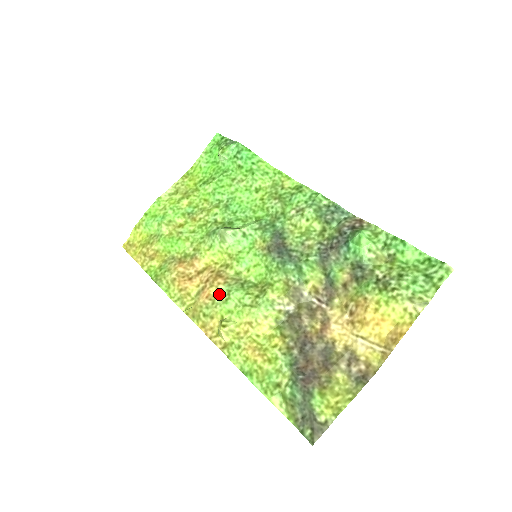
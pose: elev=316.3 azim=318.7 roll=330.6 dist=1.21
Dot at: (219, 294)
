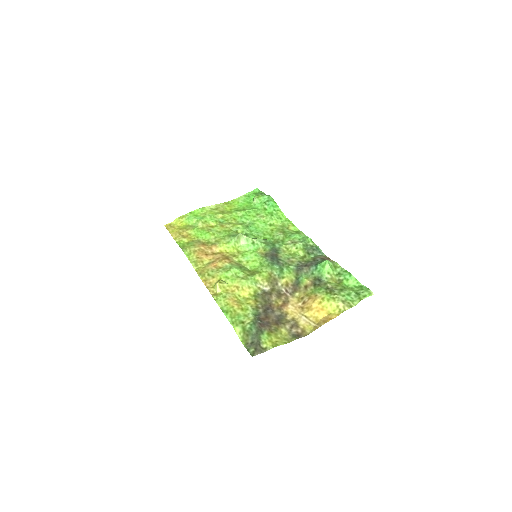
Dot at: (223, 267)
